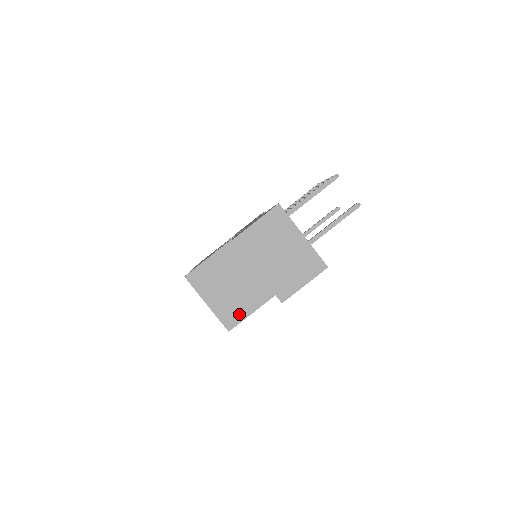
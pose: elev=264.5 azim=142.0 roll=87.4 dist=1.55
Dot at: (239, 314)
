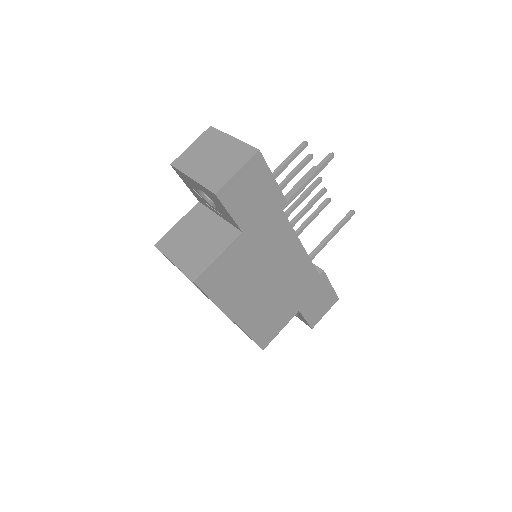
Dot at: (204, 262)
